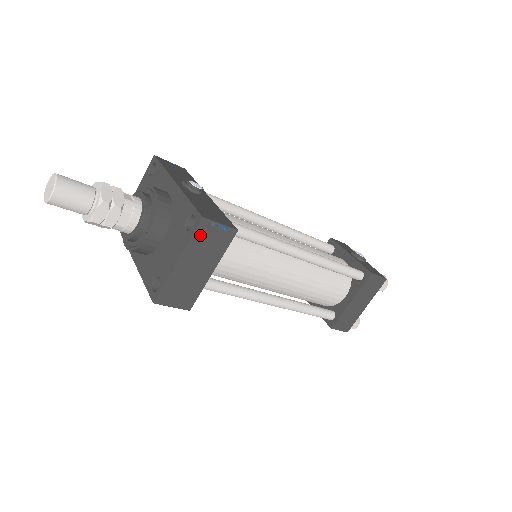
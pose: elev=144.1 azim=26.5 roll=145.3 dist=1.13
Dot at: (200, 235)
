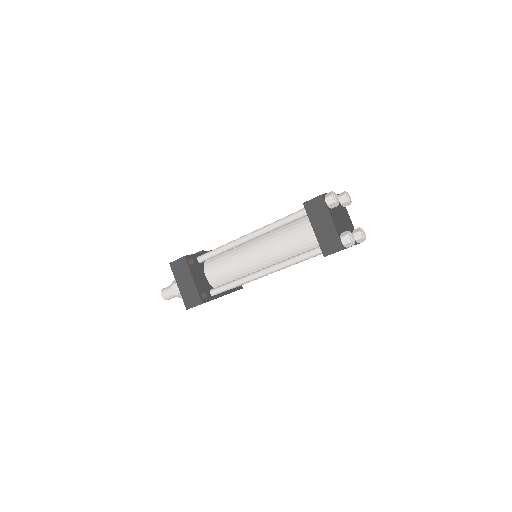
Dot at: (175, 270)
